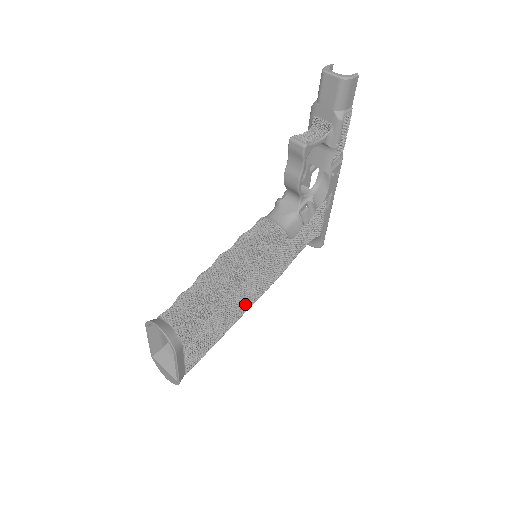
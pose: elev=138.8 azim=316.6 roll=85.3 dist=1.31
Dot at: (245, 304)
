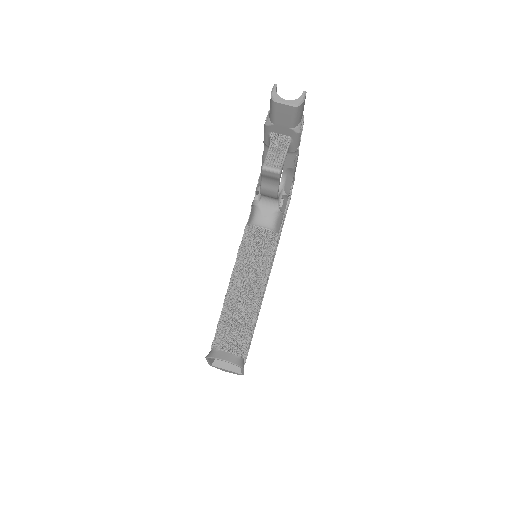
Dot at: (263, 295)
